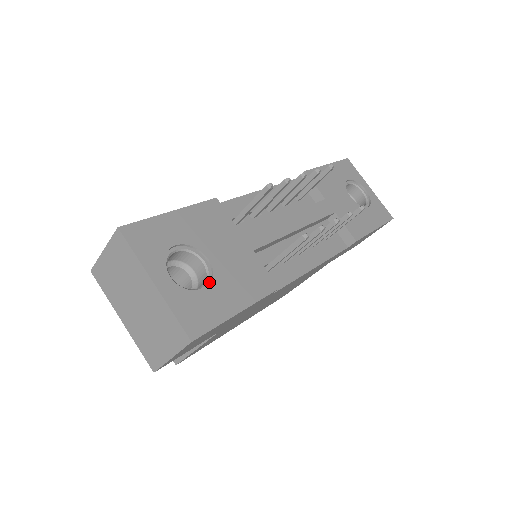
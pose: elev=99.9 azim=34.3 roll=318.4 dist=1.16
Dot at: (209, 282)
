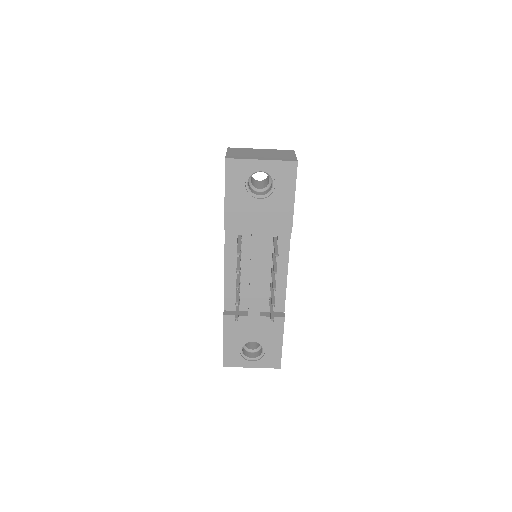
Dot at: (262, 346)
